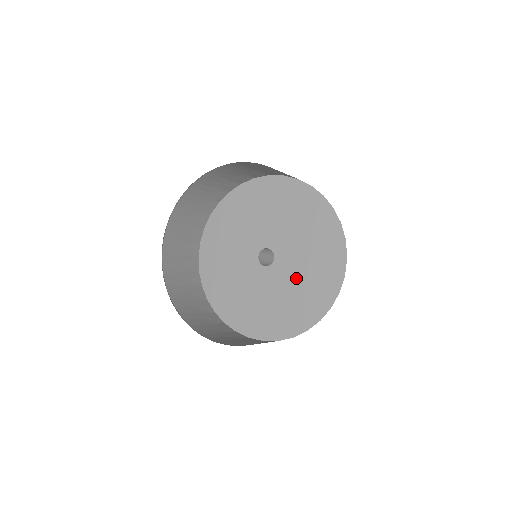
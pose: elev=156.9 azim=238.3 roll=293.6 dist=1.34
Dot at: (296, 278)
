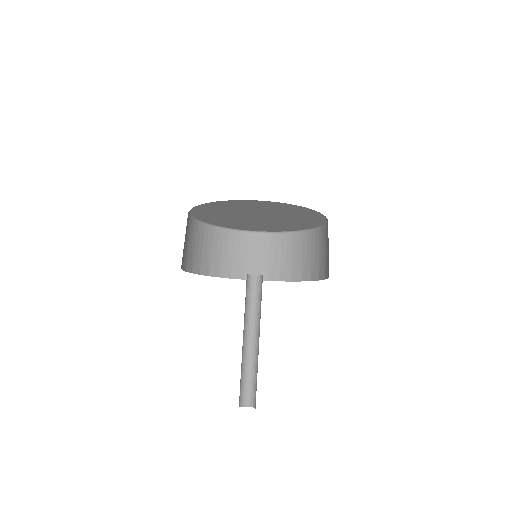
Dot at: occluded
